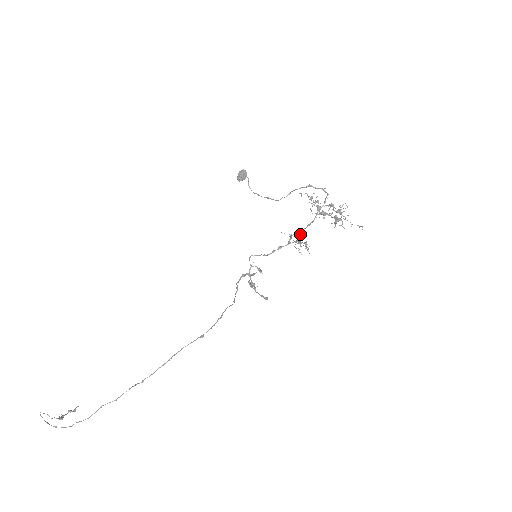
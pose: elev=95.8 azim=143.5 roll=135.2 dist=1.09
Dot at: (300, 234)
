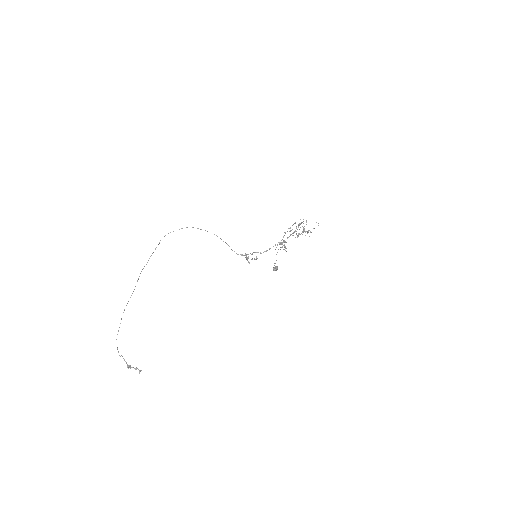
Dot at: (282, 242)
